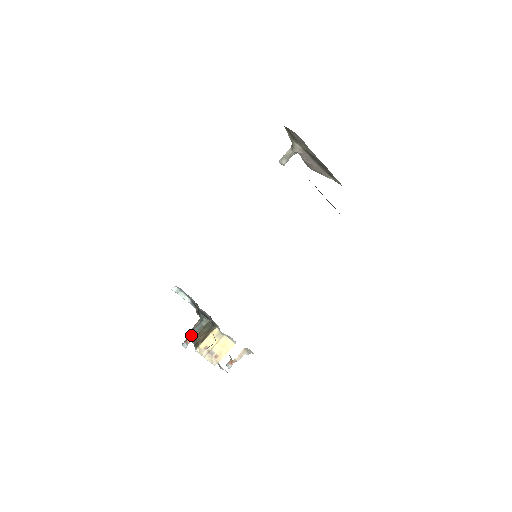
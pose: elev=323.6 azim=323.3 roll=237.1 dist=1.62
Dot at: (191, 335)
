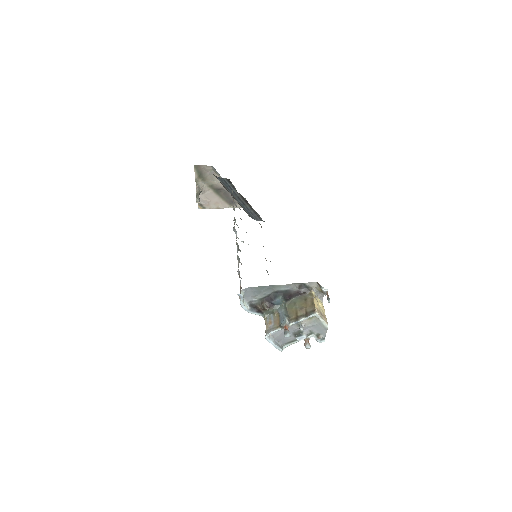
Dot at: (287, 321)
